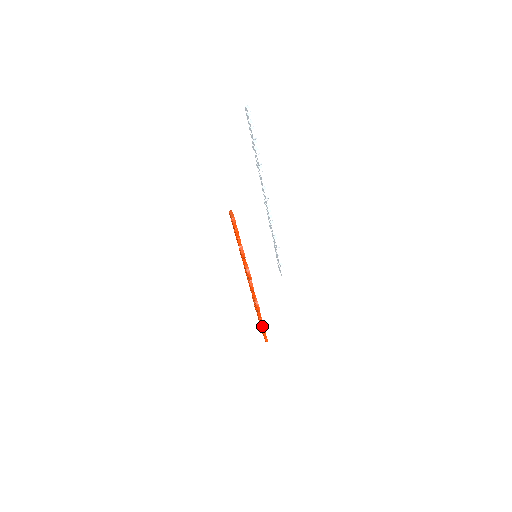
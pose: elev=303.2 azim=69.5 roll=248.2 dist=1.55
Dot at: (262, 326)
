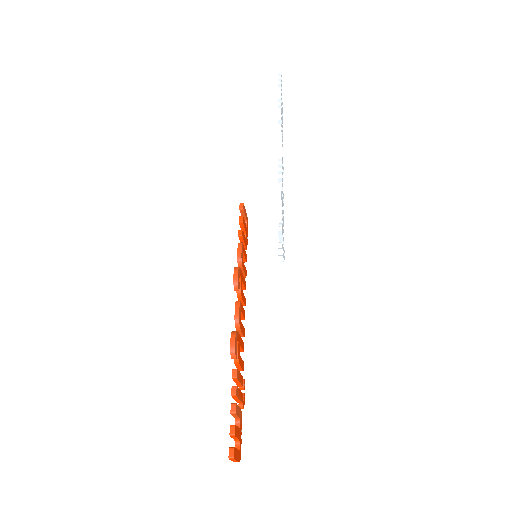
Dot at: (232, 407)
